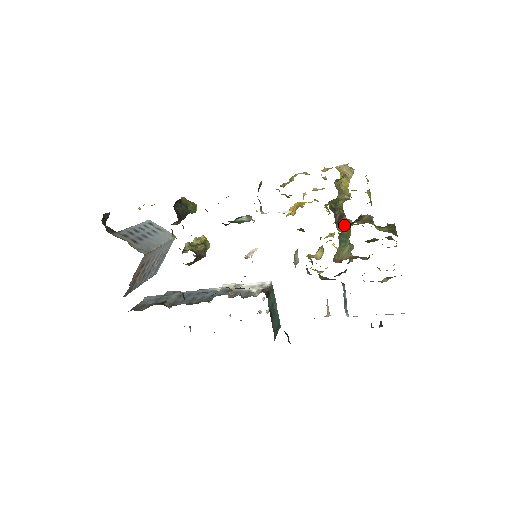
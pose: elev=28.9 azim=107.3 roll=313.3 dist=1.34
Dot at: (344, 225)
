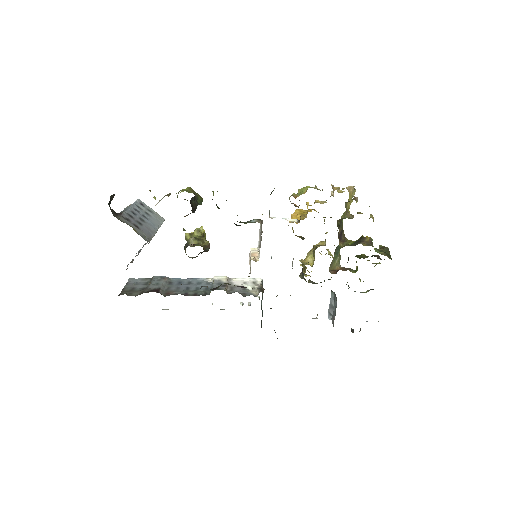
Dot at: (344, 241)
